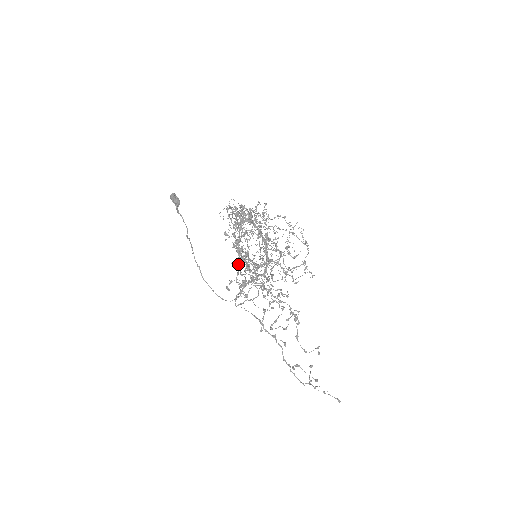
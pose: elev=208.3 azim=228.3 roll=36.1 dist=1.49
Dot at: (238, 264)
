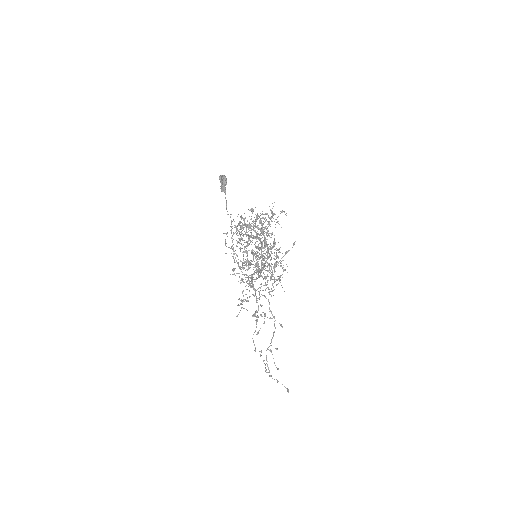
Dot at: (256, 253)
